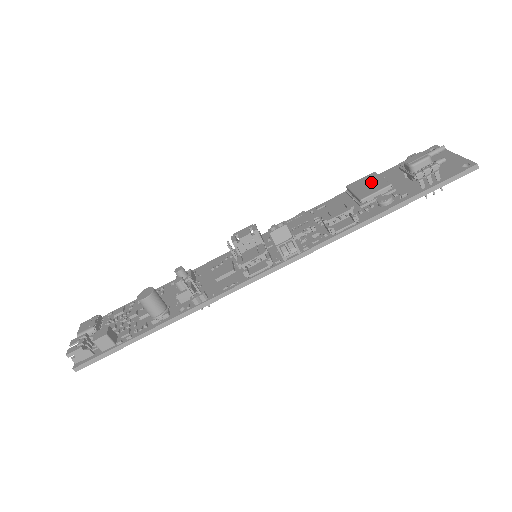
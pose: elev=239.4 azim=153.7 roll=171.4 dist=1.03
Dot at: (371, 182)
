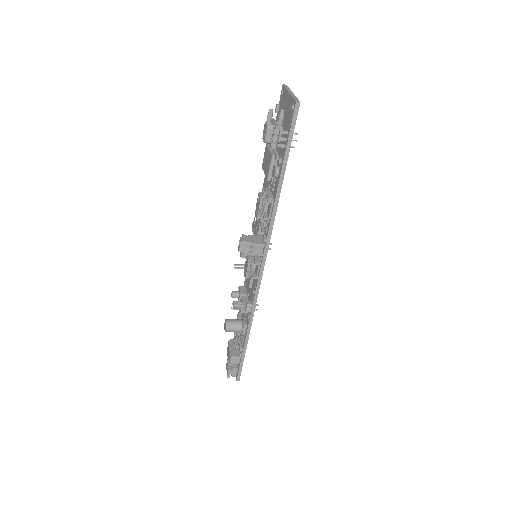
Dot at: (267, 157)
